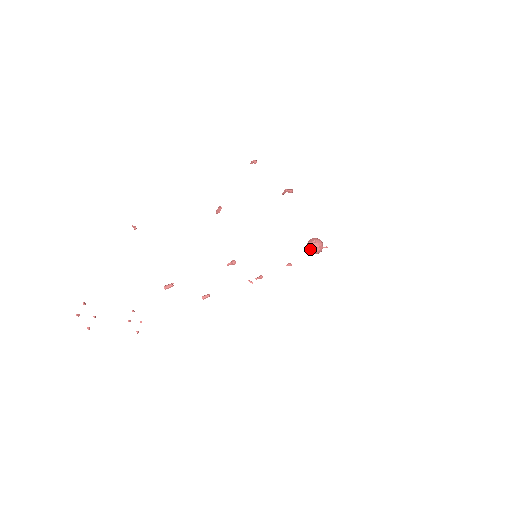
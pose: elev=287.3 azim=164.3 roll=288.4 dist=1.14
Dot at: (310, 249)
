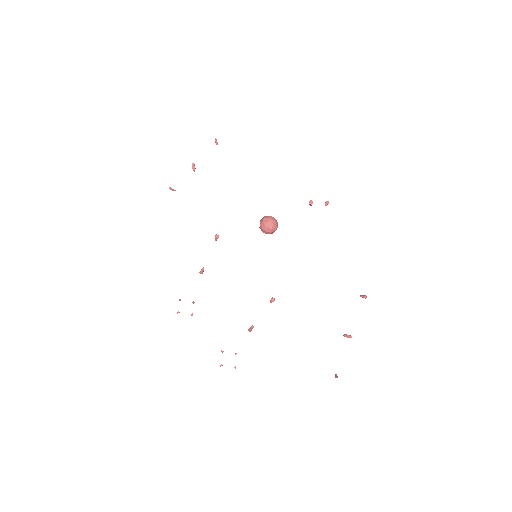
Dot at: (260, 224)
